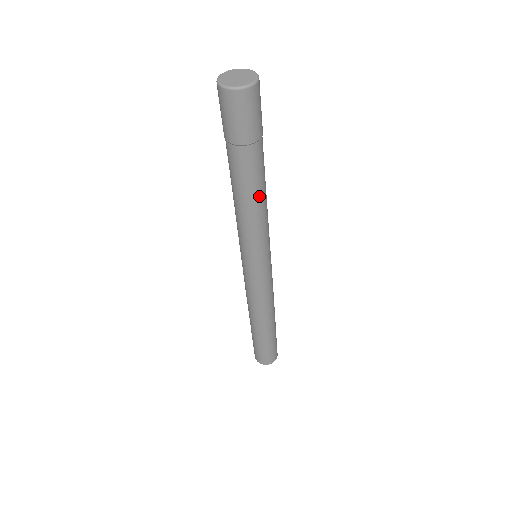
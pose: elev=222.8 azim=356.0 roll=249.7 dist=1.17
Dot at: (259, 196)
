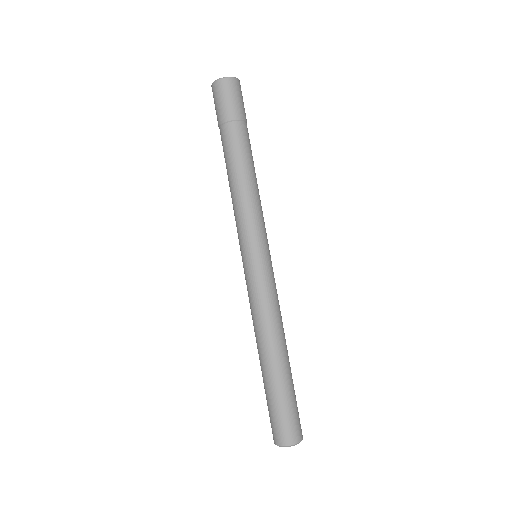
Dot at: (243, 172)
